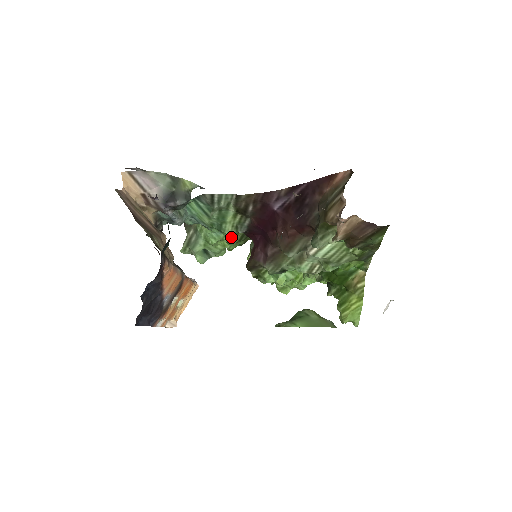
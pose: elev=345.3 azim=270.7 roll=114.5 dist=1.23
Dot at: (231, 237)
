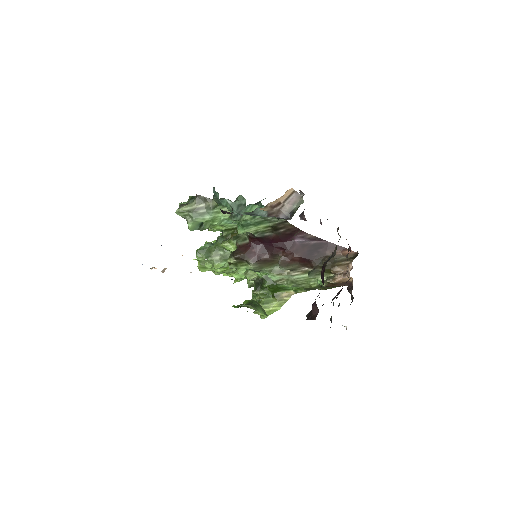
Dot at: (243, 233)
